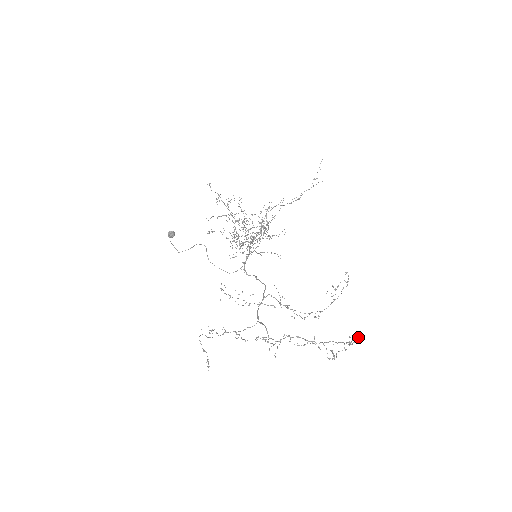
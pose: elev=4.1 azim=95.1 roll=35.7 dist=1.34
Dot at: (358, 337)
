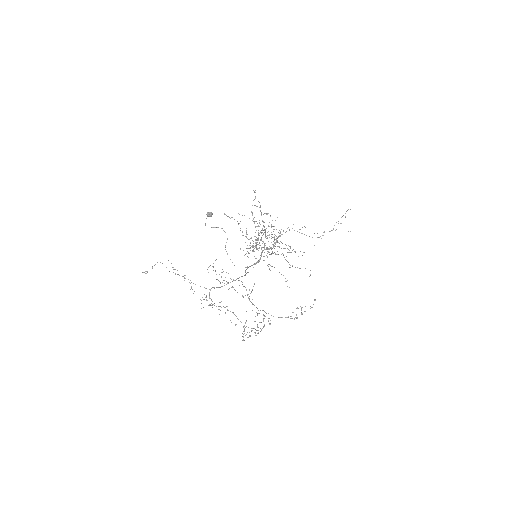
Dot at: (263, 318)
